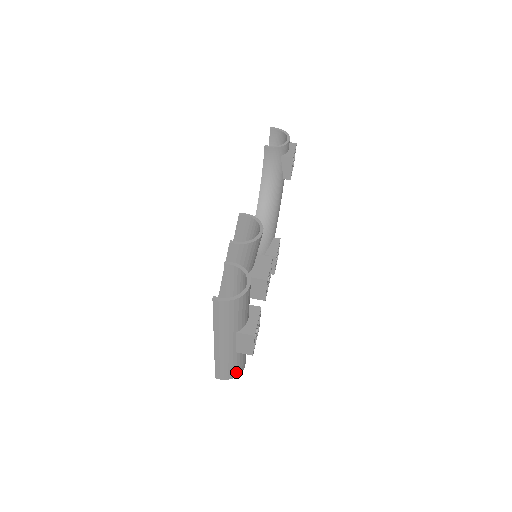
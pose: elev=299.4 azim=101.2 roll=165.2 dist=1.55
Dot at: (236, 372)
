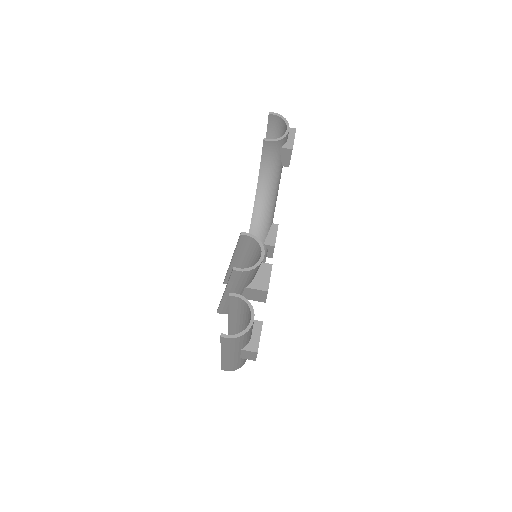
Dot at: (240, 366)
